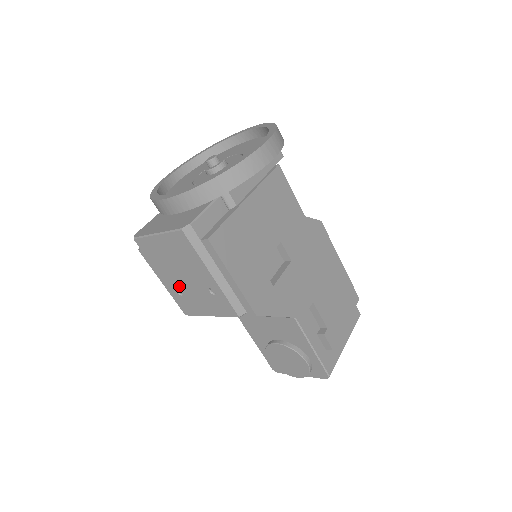
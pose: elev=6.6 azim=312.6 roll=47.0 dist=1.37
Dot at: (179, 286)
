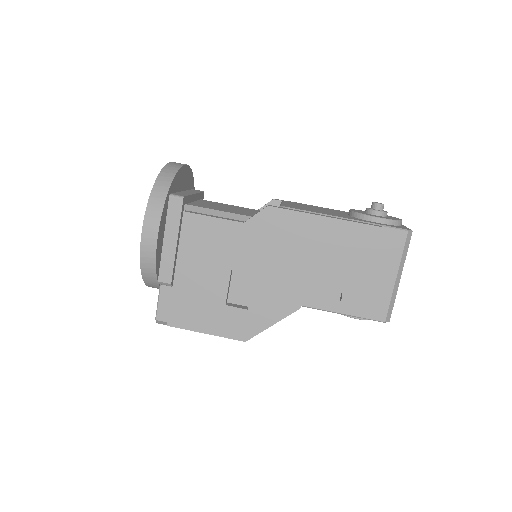
Dot at: occluded
